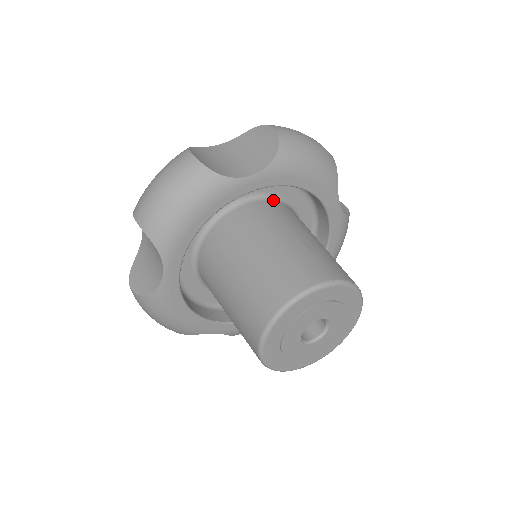
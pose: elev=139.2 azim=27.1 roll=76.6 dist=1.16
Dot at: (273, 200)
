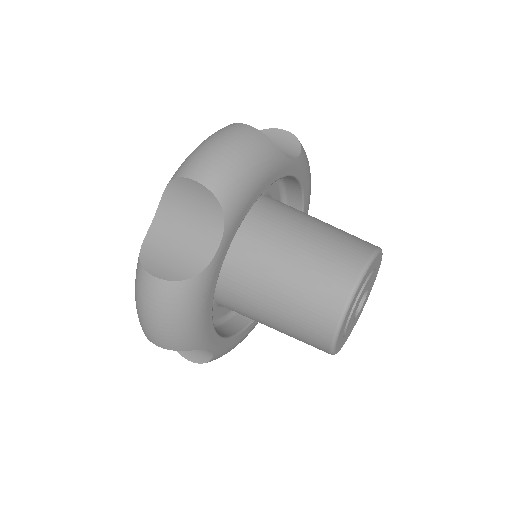
Dot at: occluded
